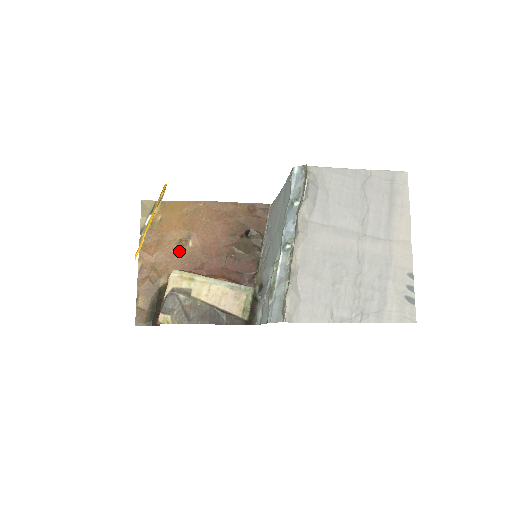
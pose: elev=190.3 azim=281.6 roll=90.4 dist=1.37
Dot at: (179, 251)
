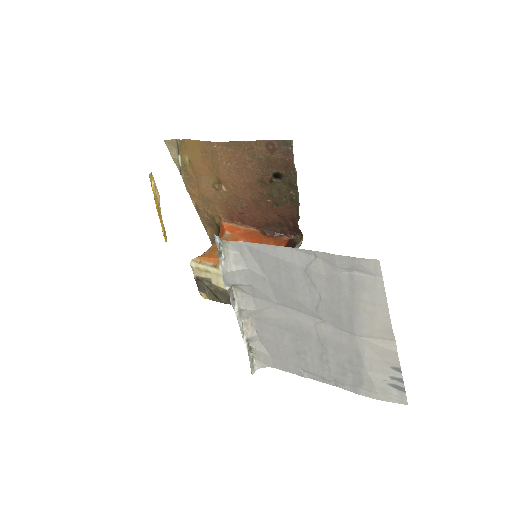
Dot at: (217, 194)
